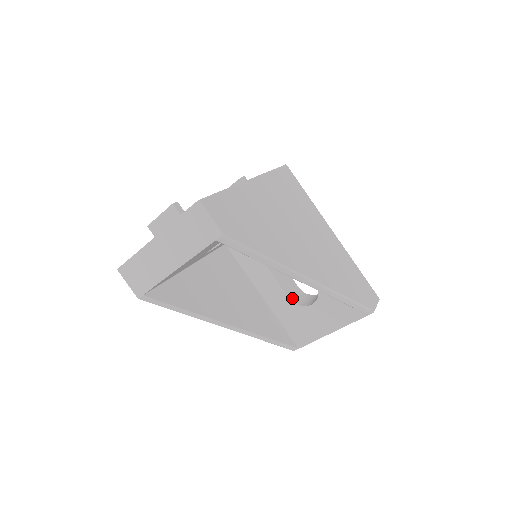
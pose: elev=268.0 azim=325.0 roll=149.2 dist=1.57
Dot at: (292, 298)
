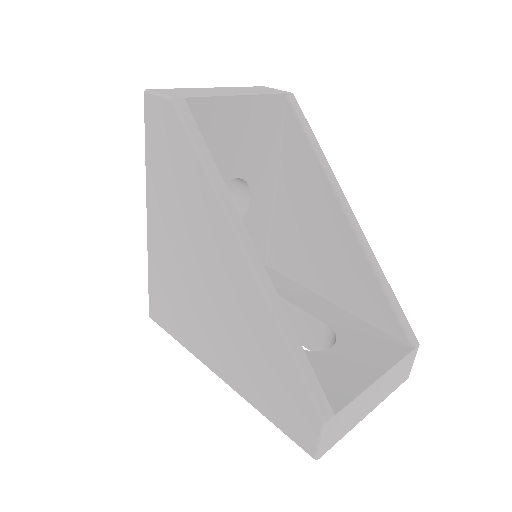
Dot at: occluded
